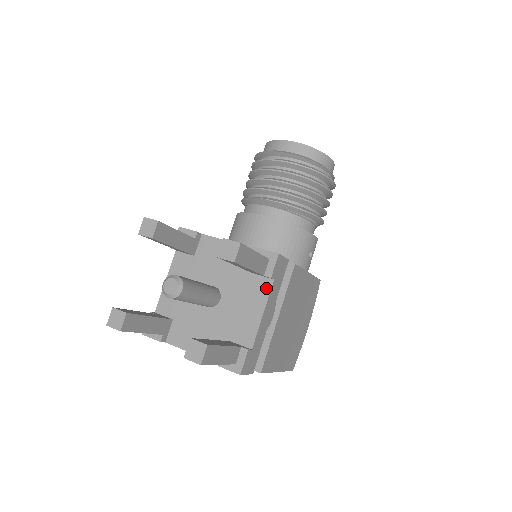
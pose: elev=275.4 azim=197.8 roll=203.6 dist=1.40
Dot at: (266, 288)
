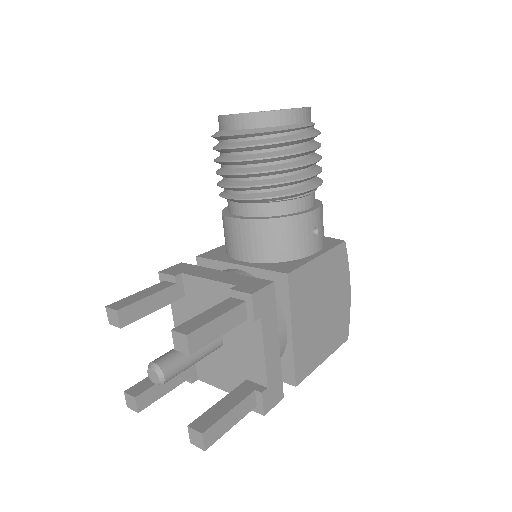
Dot at: (257, 327)
